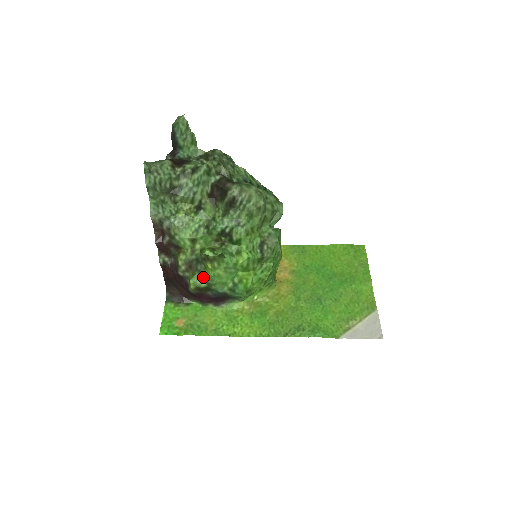
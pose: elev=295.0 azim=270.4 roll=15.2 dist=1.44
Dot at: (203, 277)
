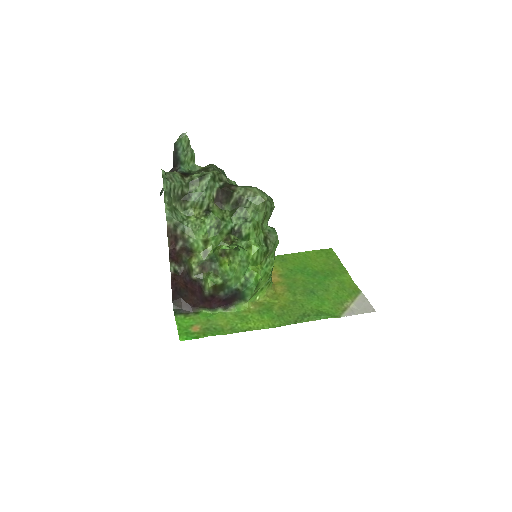
Dot at: (219, 274)
